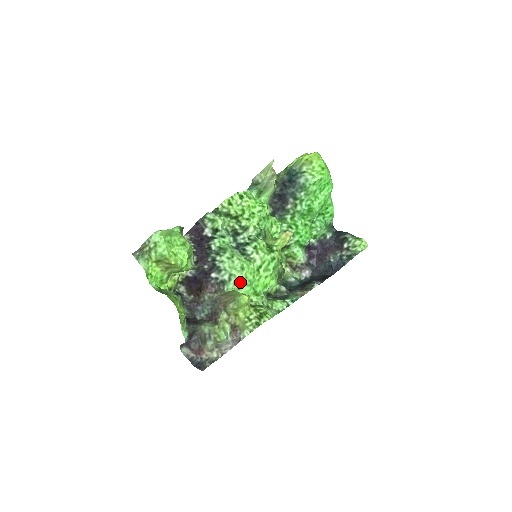
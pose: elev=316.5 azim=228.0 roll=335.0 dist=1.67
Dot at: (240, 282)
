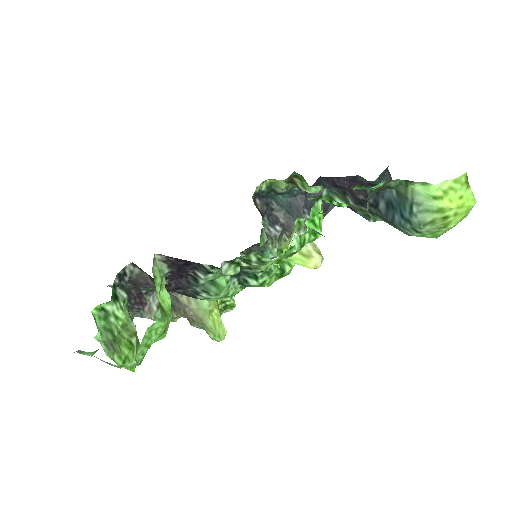
Dot at: occluded
